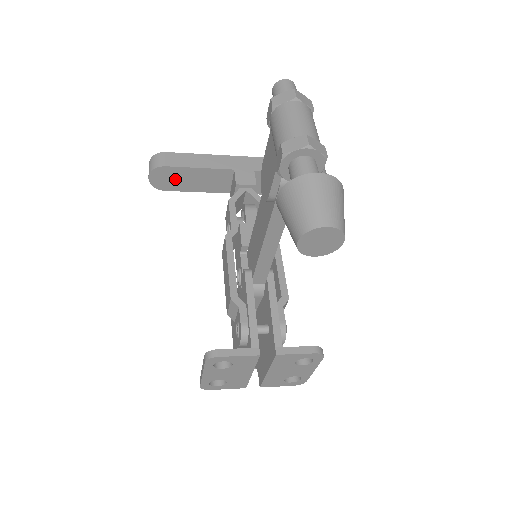
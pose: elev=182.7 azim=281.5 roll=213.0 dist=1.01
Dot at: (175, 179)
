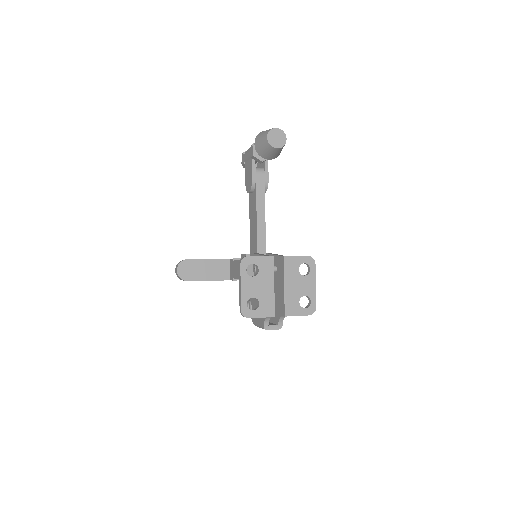
Dot at: (194, 270)
